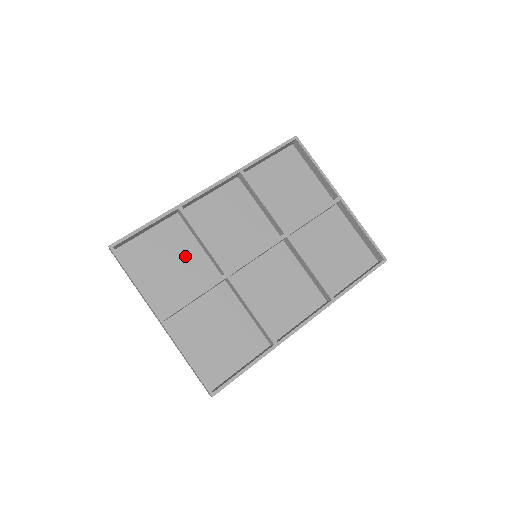
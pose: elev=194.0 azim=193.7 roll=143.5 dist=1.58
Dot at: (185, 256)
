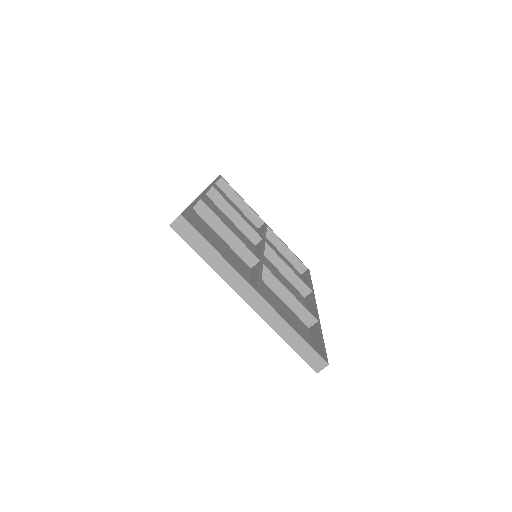
Dot at: (221, 246)
